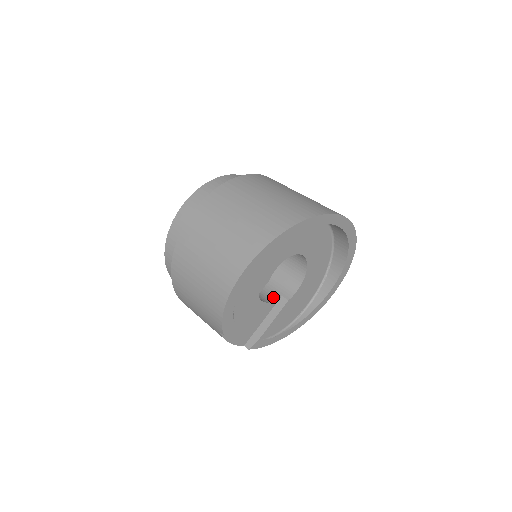
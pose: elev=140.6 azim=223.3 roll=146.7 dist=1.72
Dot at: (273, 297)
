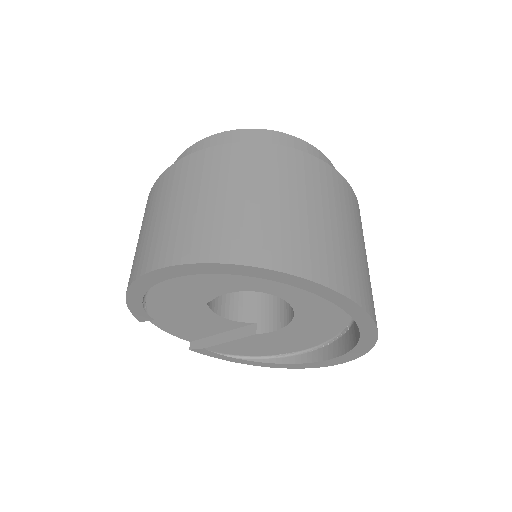
Dot at: (246, 316)
